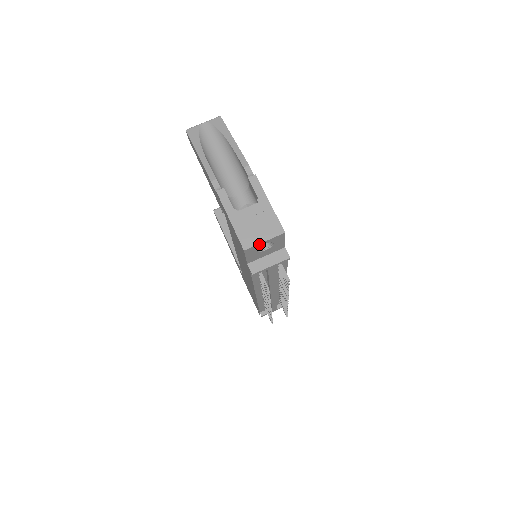
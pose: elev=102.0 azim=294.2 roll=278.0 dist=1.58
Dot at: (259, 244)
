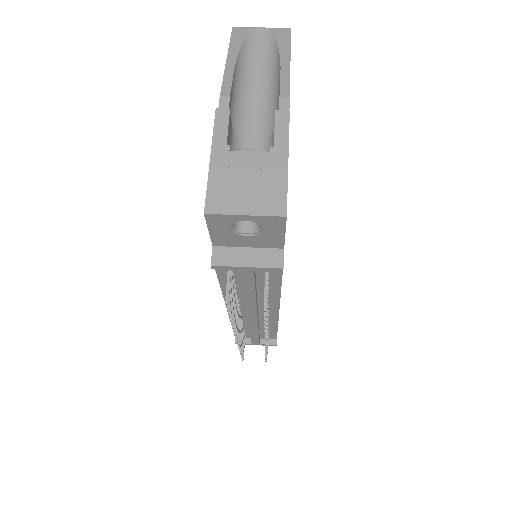
Dot at: (234, 215)
